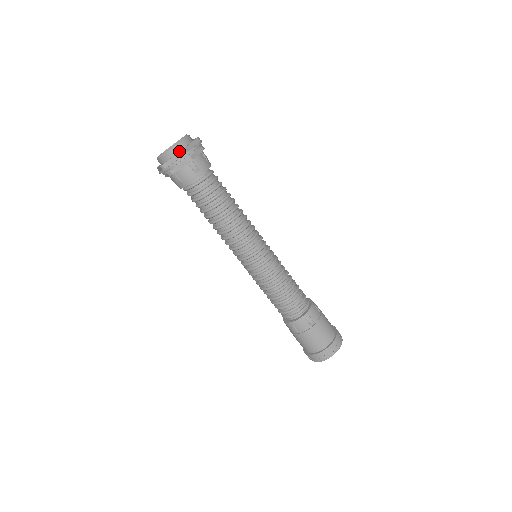
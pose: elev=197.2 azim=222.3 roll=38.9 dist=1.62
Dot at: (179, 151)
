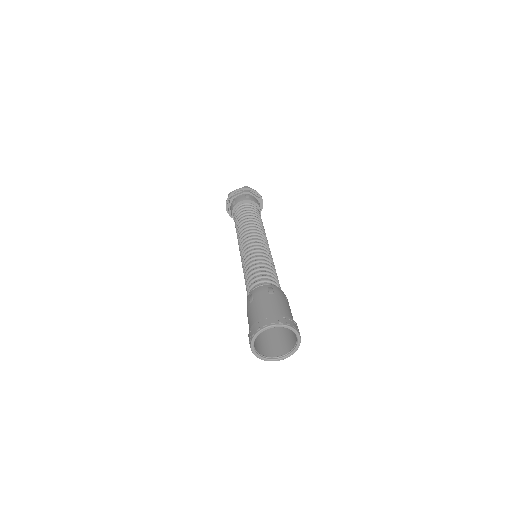
Dot at: occluded
